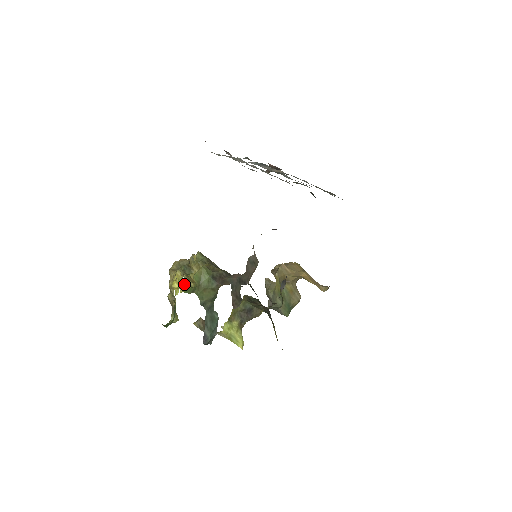
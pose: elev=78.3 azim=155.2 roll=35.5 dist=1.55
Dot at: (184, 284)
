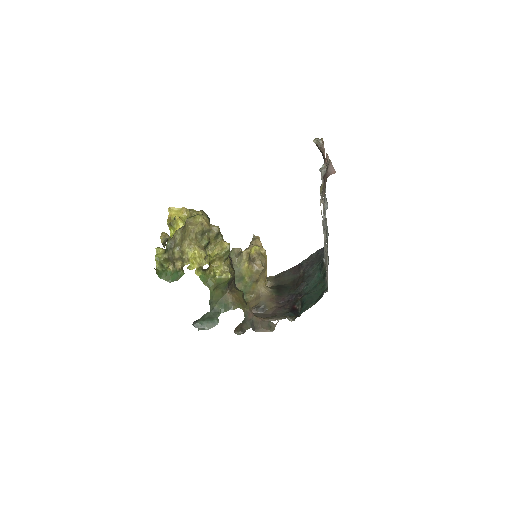
Dot at: (203, 270)
